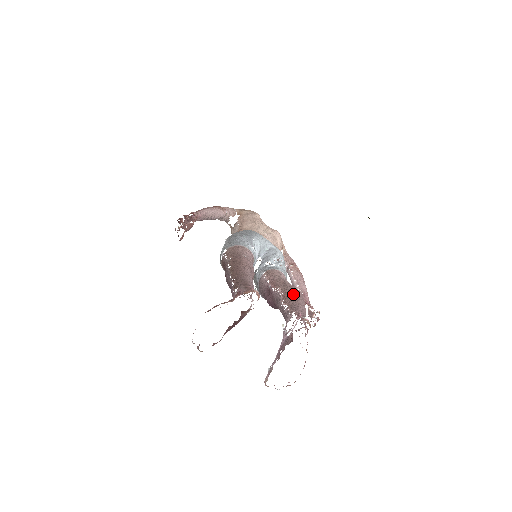
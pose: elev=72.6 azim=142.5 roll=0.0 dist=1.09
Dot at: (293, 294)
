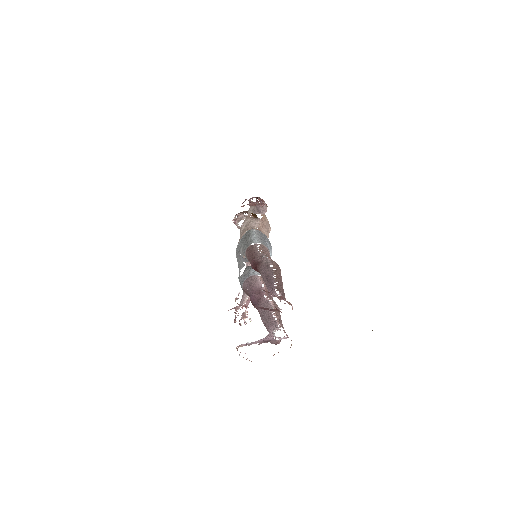
Dot at: occluded
